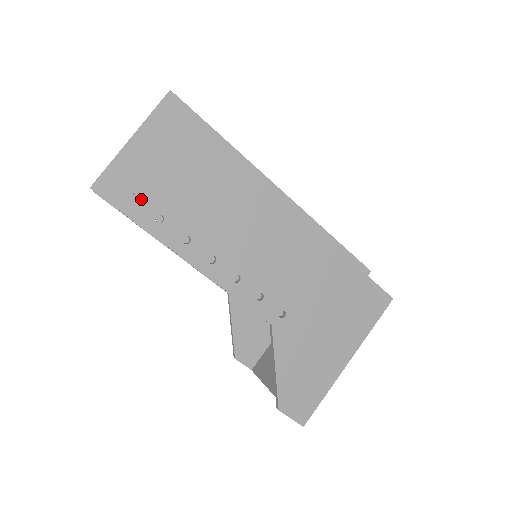
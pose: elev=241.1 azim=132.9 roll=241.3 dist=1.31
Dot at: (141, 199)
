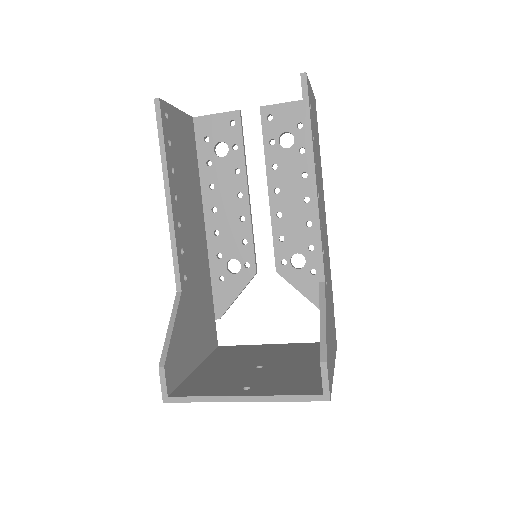
Dot at: (311, 115)
